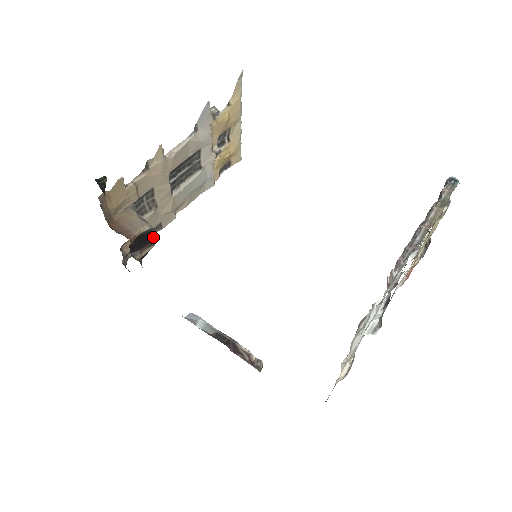
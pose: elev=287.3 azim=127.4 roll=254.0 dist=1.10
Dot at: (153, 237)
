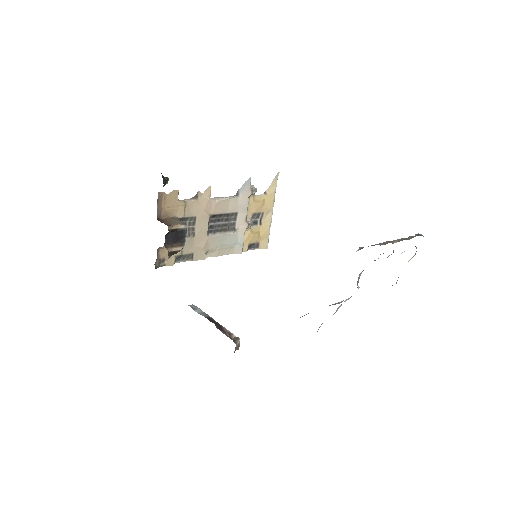
Dot at: (184, 238)
